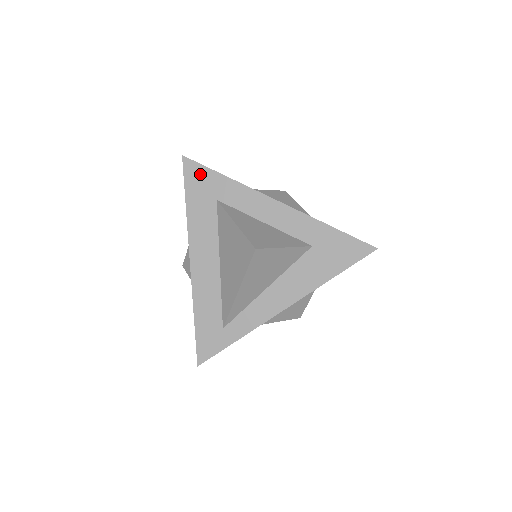
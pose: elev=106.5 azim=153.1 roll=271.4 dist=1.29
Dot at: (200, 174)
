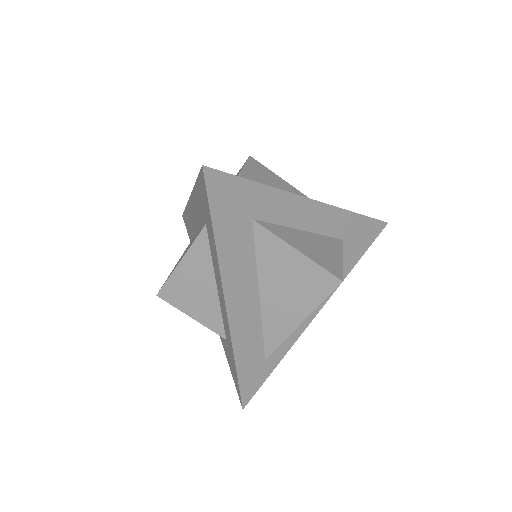
Dot at: (229, 189)
